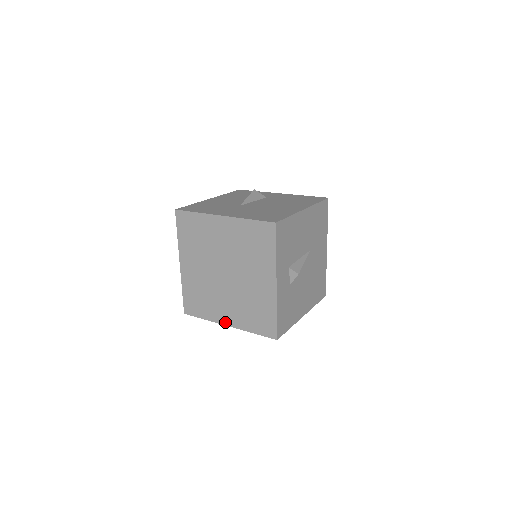
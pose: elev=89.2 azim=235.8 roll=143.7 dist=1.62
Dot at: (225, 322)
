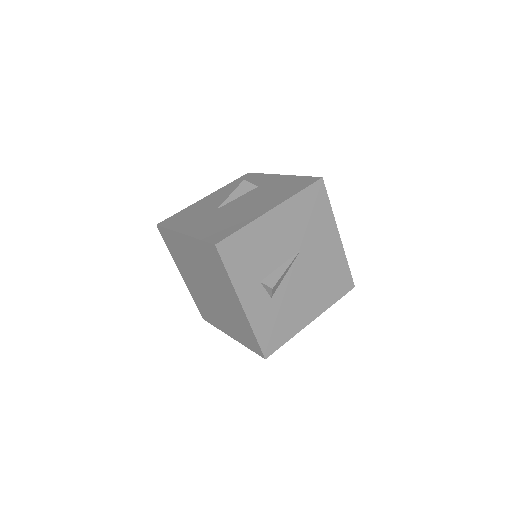
Dot at: (227, 333)
